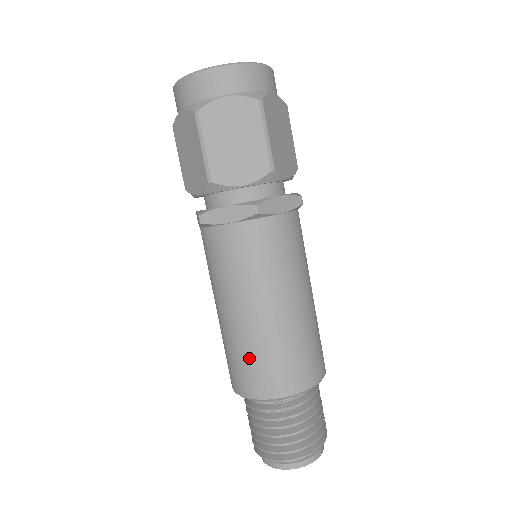
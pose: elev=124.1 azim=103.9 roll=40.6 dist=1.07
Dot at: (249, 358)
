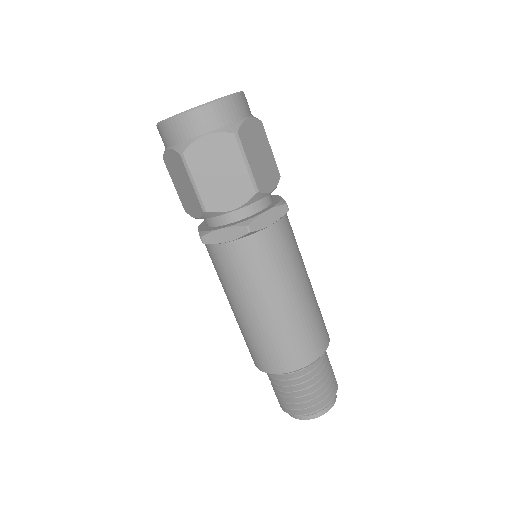
Dot at: (263, 344)
